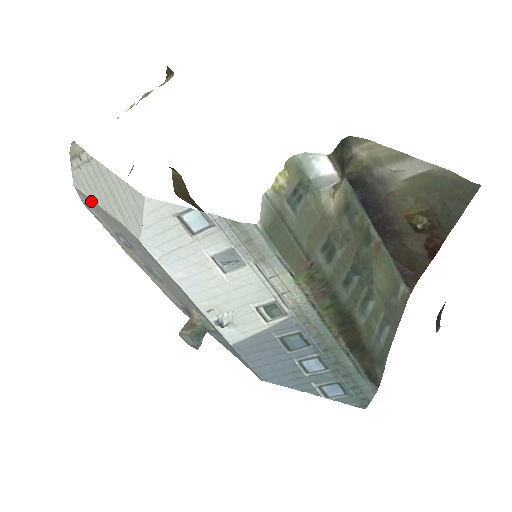
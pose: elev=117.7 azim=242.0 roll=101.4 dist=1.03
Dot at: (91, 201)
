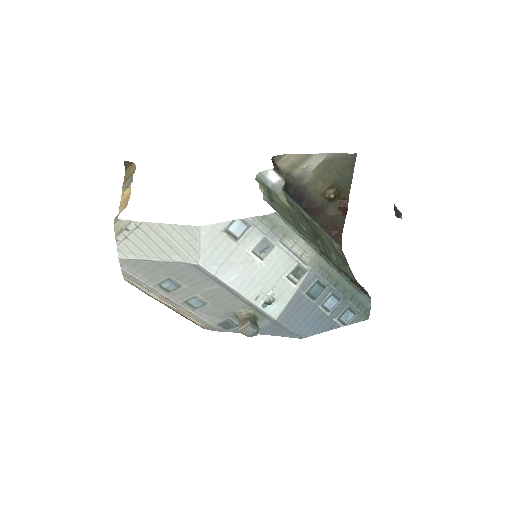
Dot at: (139, 262)
